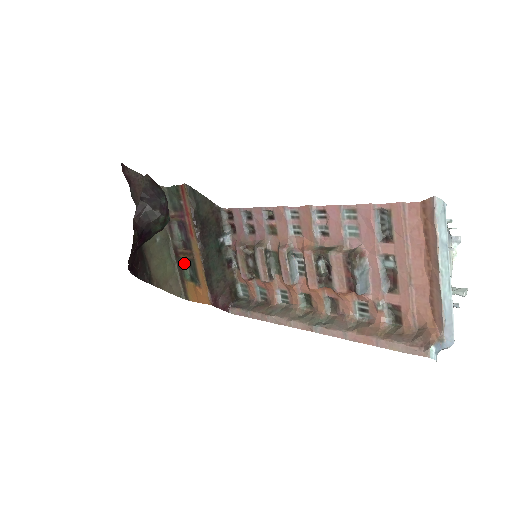
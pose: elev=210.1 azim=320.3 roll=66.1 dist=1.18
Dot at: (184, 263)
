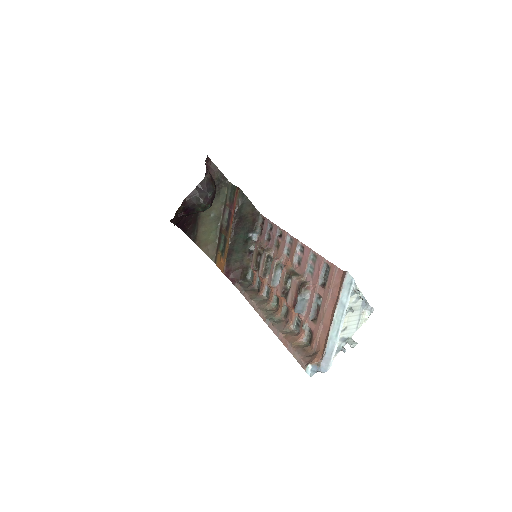
Dot at: (223, 238)
